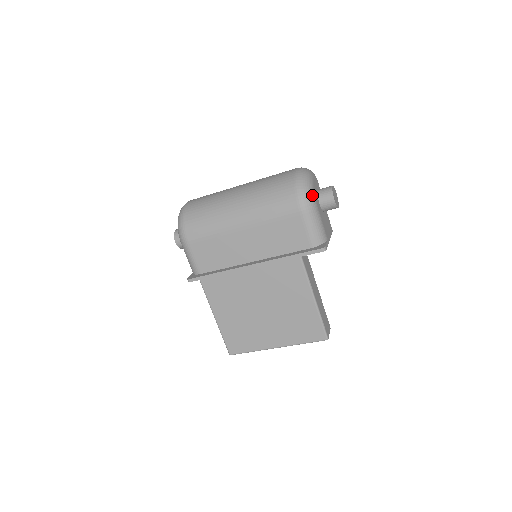
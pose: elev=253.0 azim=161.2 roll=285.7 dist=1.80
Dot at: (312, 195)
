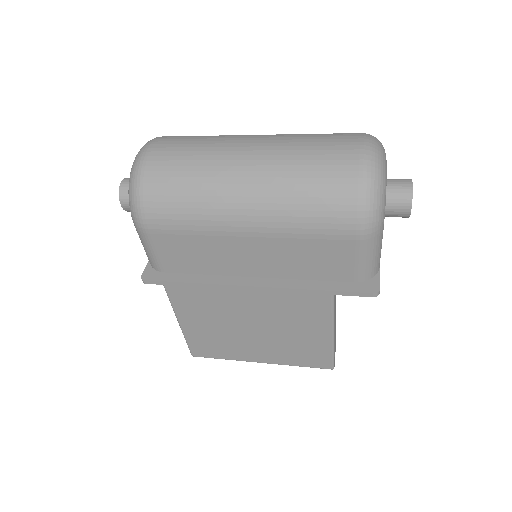
Dot at: (383, 208)
